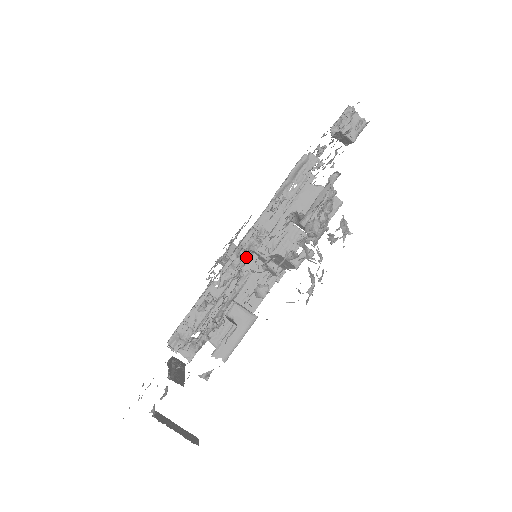
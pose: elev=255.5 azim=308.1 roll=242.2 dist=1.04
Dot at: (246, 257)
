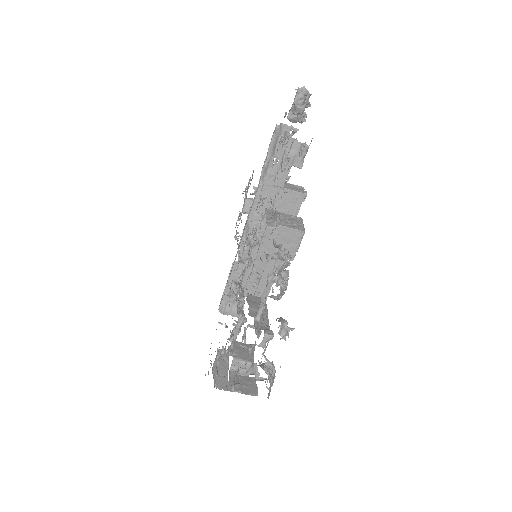
Dot at: occluded
